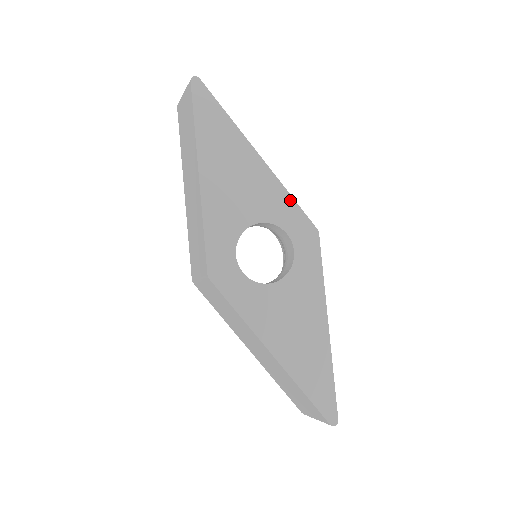
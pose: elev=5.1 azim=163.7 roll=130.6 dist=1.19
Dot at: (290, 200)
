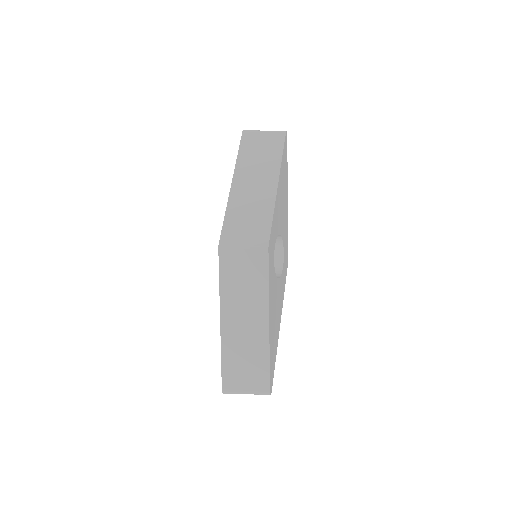
Dot at: (287, 236)
